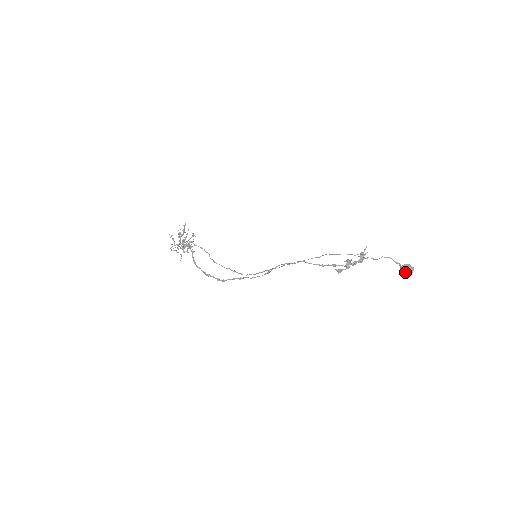
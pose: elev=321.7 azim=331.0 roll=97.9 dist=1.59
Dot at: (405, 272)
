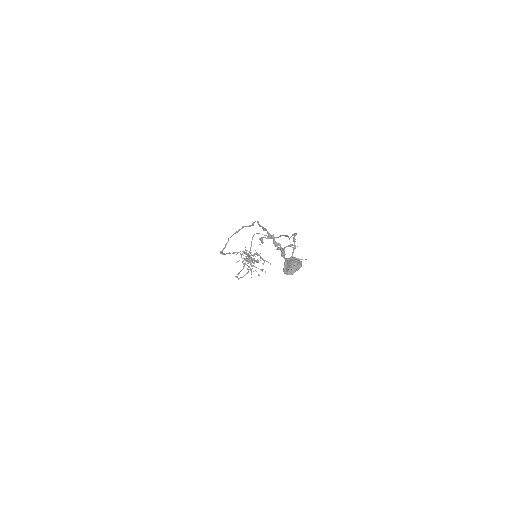
Dot at: (289, 261)
